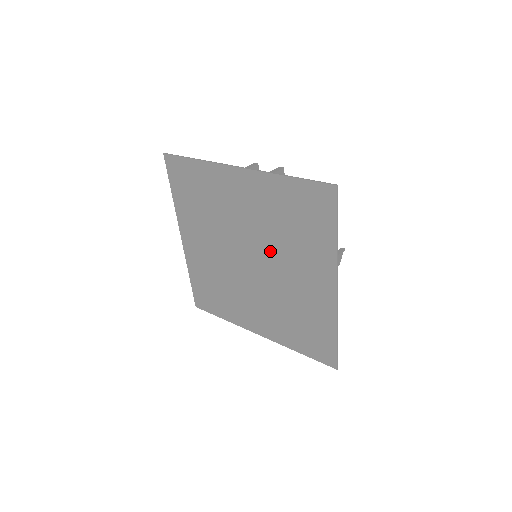
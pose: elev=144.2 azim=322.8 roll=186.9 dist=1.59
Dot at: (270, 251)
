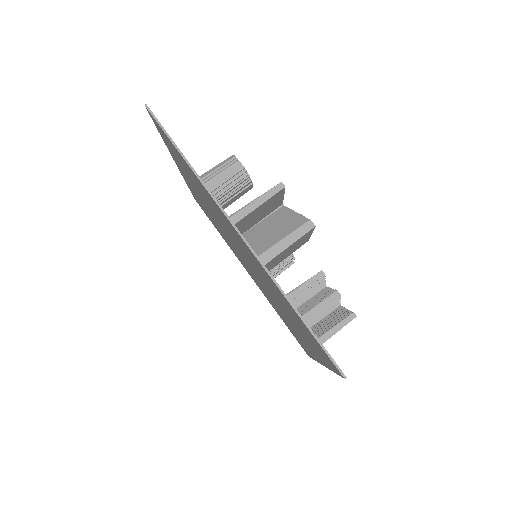
Dot at: (266, 286)
